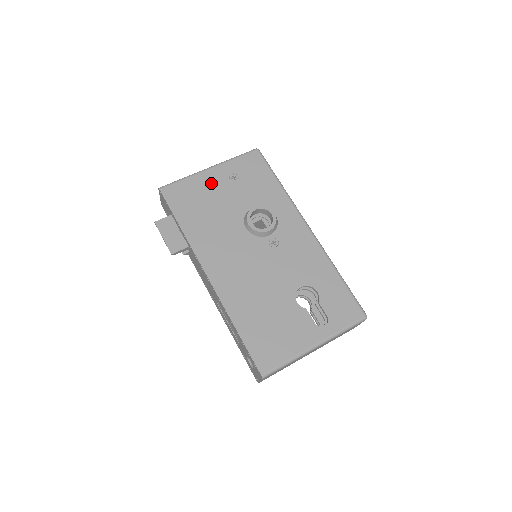
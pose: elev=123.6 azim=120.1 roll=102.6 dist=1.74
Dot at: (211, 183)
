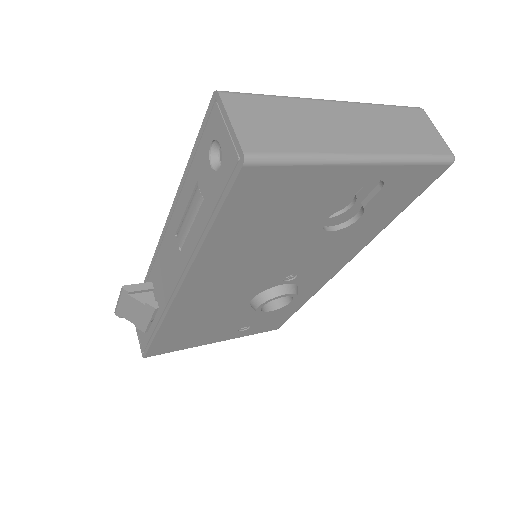
Dot at: occluded
